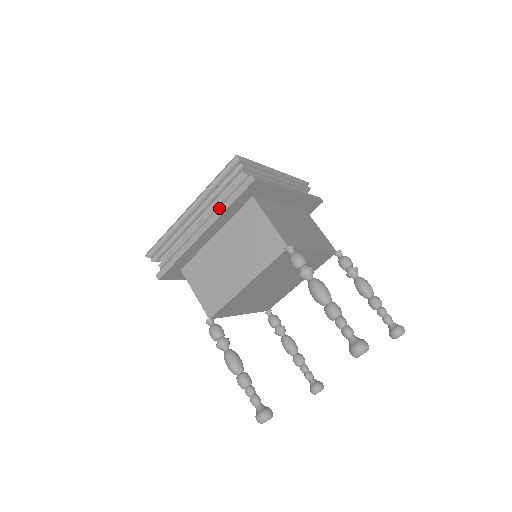
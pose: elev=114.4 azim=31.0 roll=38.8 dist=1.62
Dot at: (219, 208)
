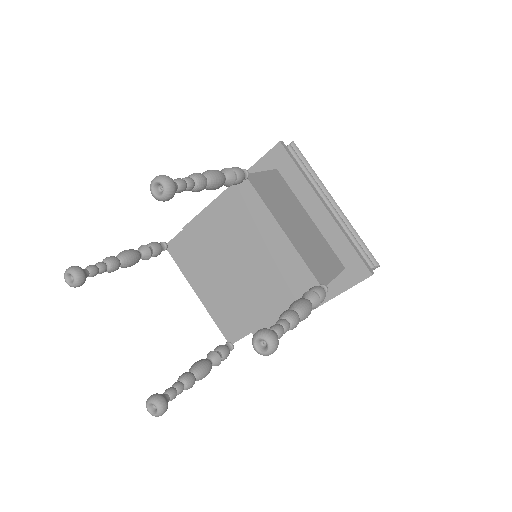
Dot at: occluded
